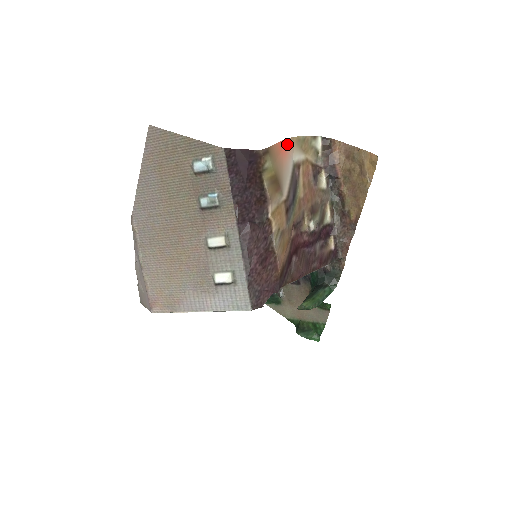
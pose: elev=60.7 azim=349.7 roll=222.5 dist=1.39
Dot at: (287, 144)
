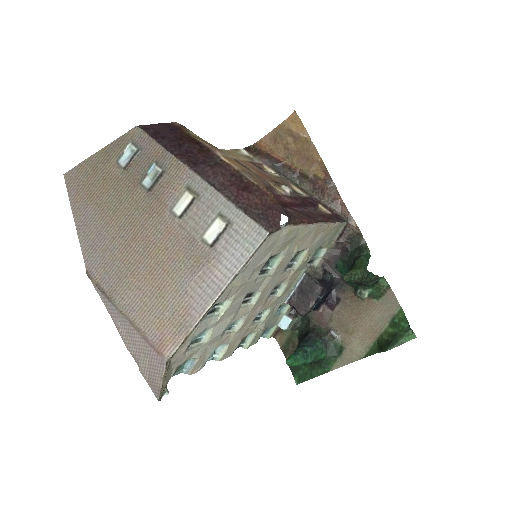
Dot at: occluded
